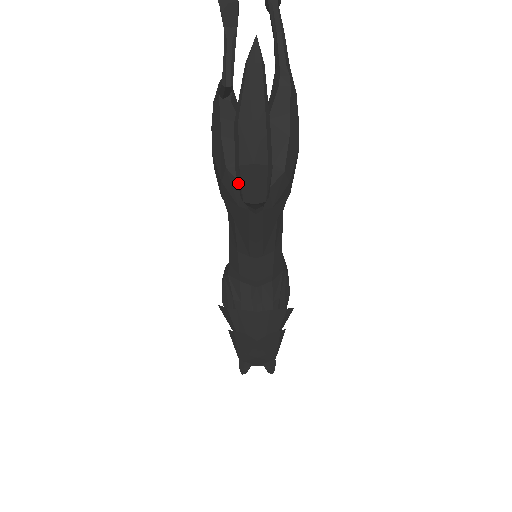
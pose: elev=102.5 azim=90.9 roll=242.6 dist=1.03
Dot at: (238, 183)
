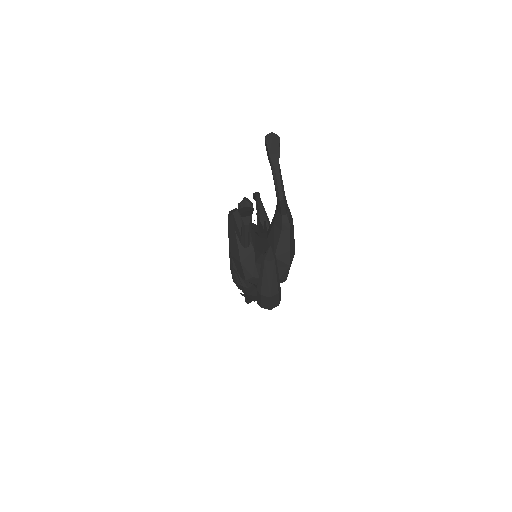
Dot at: occluded
